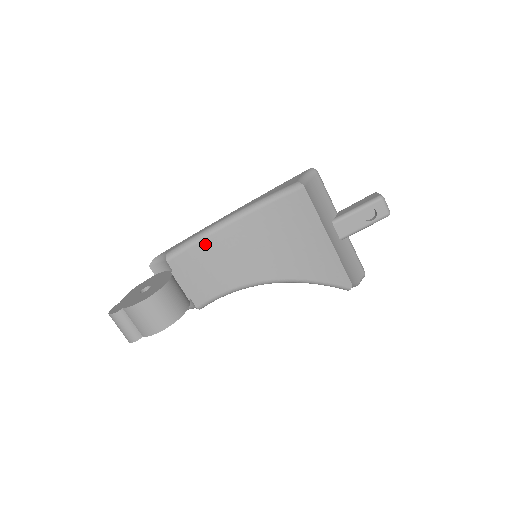
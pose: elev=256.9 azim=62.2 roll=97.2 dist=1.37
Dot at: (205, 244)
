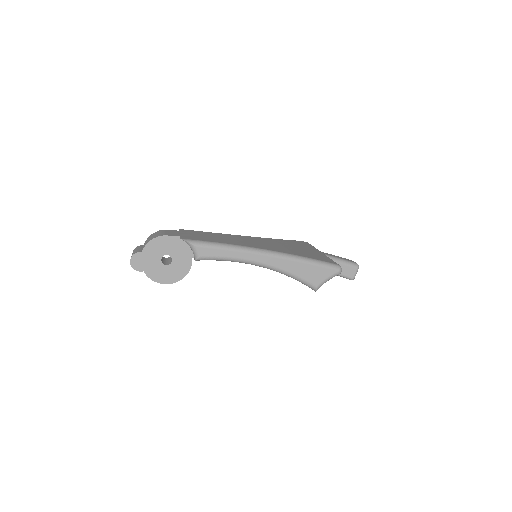
Dot at: occluded
